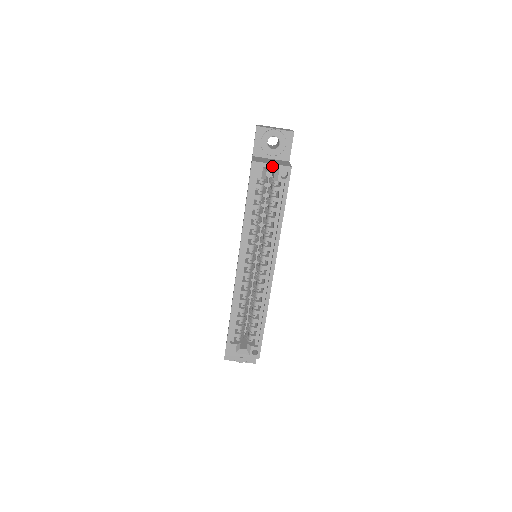
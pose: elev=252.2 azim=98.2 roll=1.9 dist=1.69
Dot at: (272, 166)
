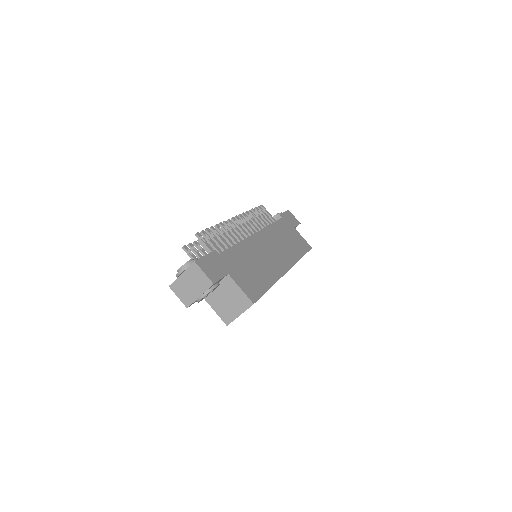
Dot at: occluded
